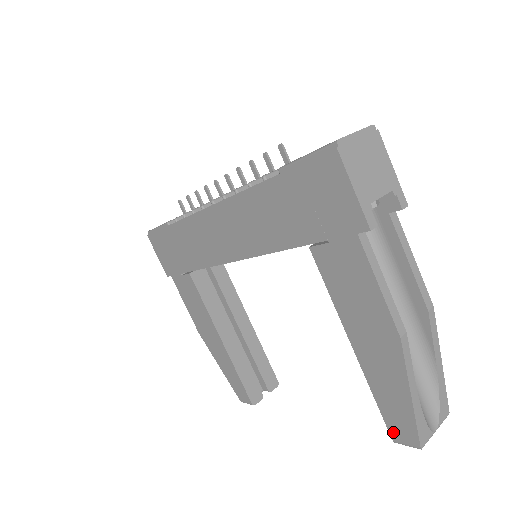
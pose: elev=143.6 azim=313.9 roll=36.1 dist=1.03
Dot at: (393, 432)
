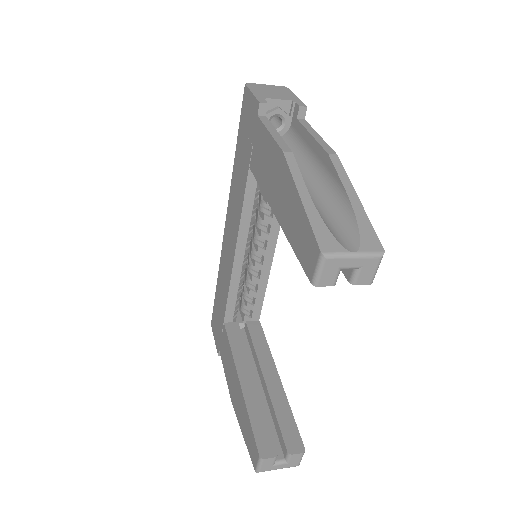
Dot at: (307, 269)
